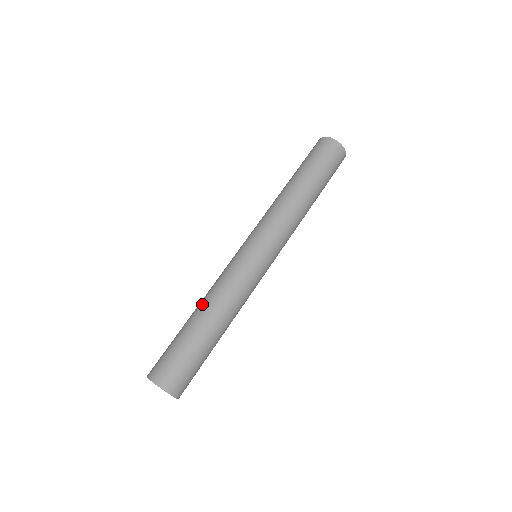
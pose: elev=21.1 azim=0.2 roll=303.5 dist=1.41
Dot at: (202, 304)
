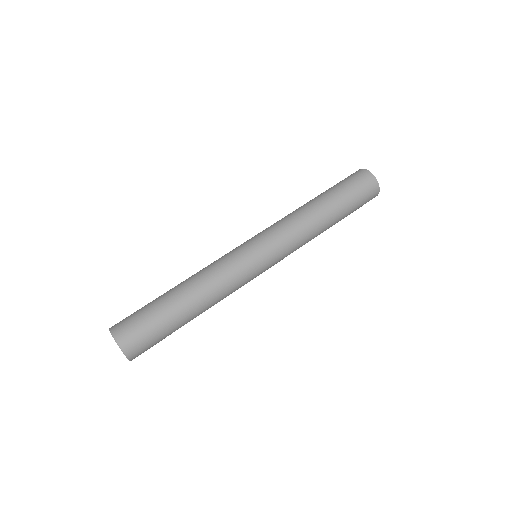
Dot at: (189, 283)
